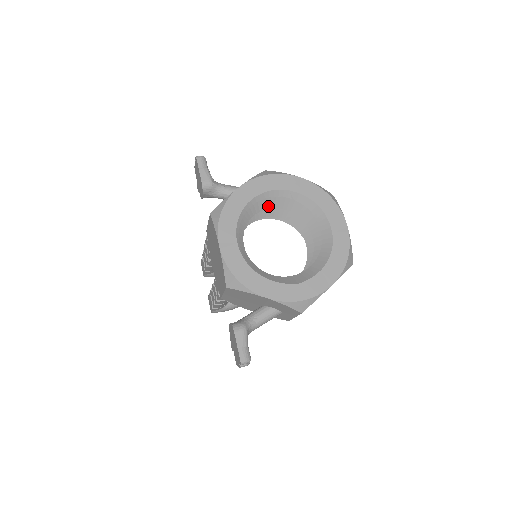
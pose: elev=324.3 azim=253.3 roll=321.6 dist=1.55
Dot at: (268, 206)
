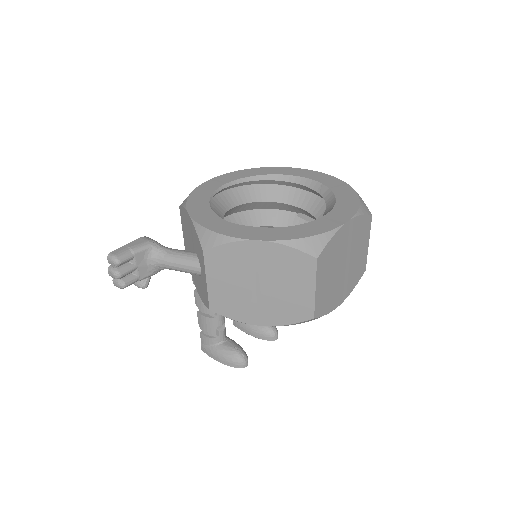
Dot at: (299, 204)
